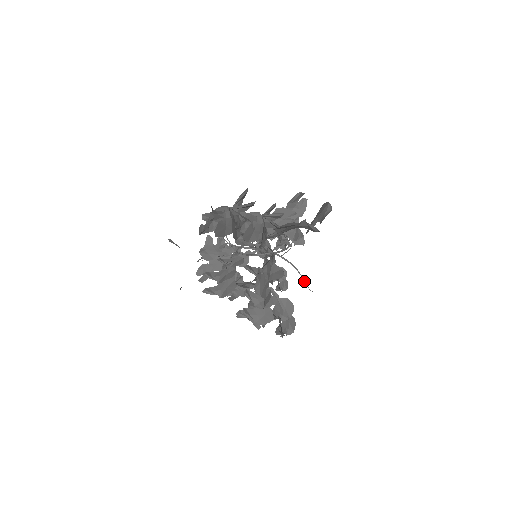
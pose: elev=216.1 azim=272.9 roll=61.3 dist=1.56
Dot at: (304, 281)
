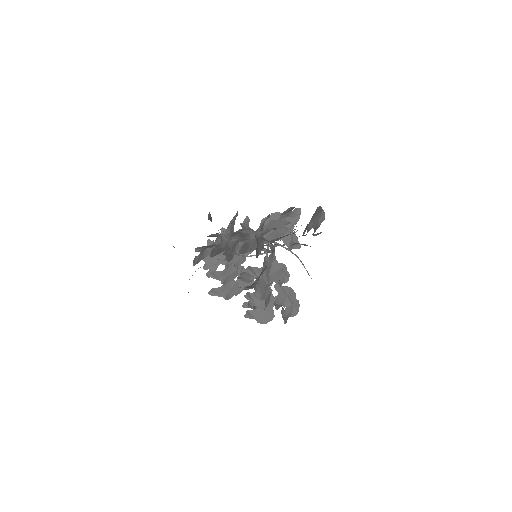
Dot at: occluded
